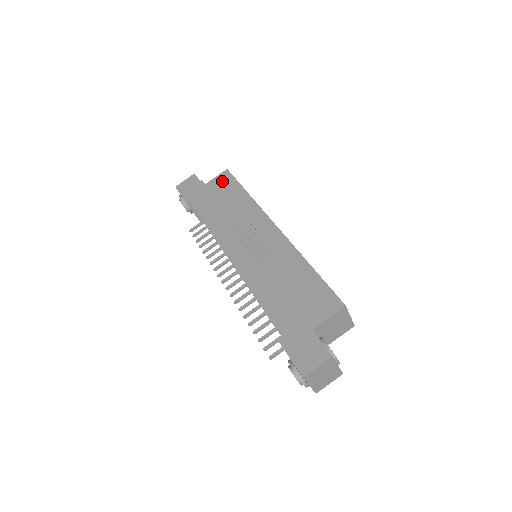
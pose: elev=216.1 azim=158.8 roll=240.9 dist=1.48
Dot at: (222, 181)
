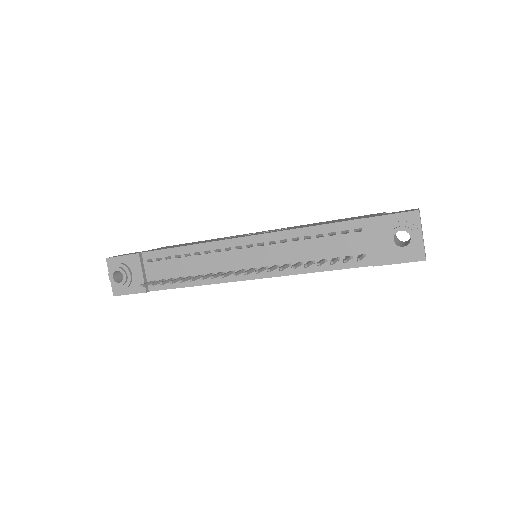
Dot at: (168, 246)
